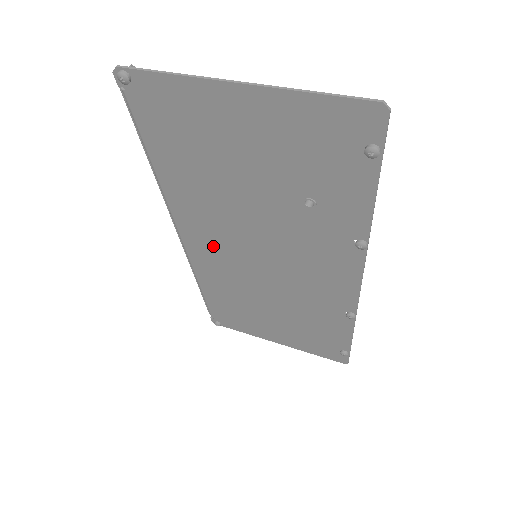
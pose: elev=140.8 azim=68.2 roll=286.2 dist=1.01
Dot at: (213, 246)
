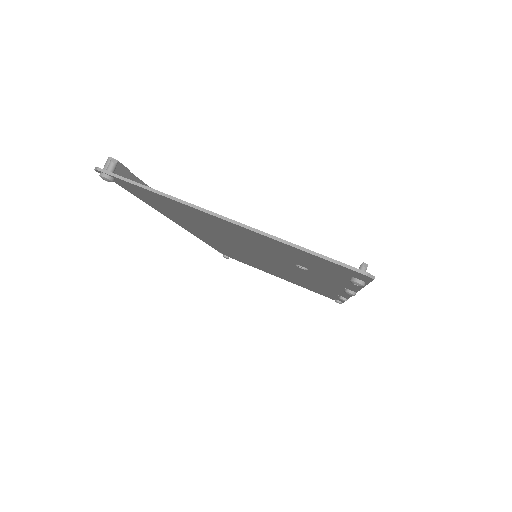
Dot at: (215, 241)
